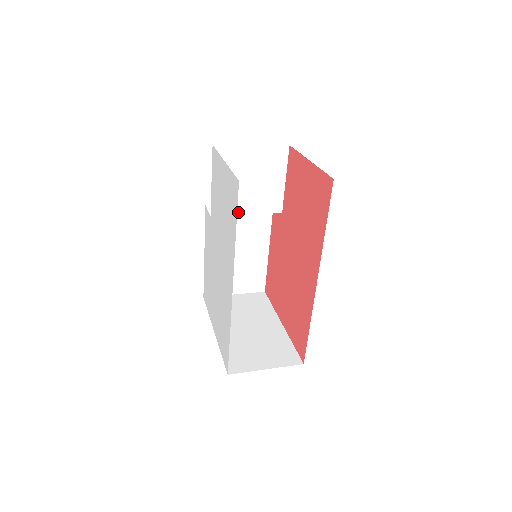
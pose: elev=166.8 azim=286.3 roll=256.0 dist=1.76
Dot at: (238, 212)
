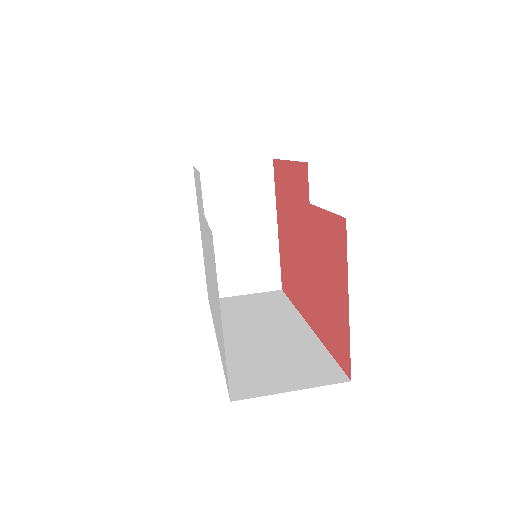
Dot at: occluded
